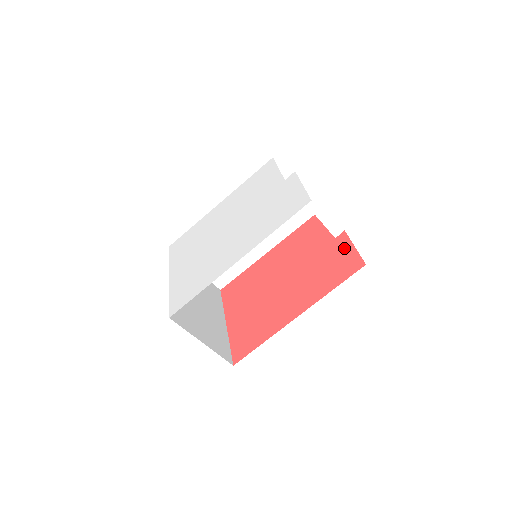
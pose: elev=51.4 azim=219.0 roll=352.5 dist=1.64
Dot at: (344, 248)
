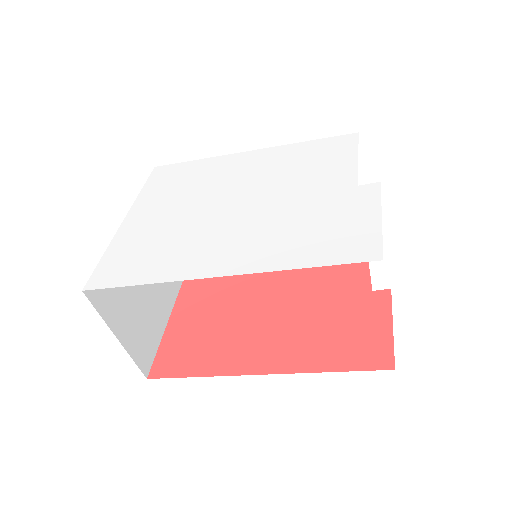
Dot at: (377, 317)
